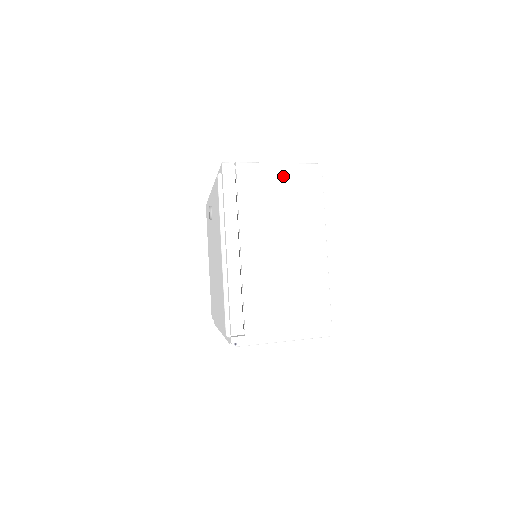
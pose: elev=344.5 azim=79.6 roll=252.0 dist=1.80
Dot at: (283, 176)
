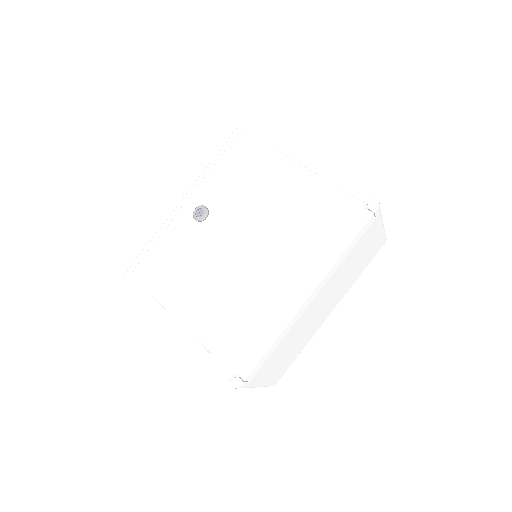
Dot at: occluded
